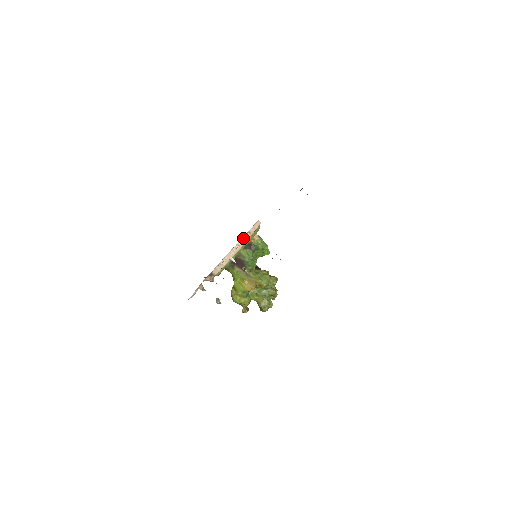
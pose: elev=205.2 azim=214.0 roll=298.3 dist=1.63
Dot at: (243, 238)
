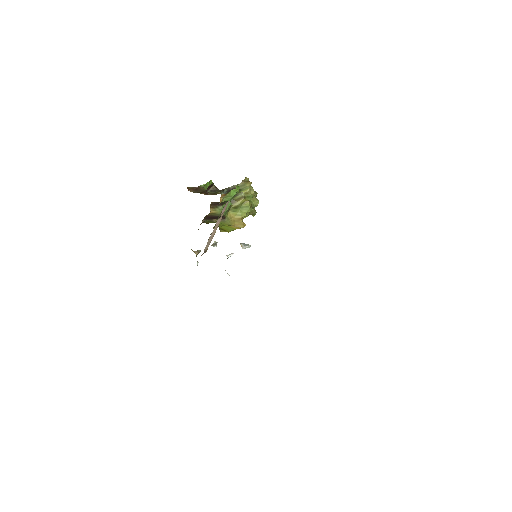
Dot at: (218, 220)
